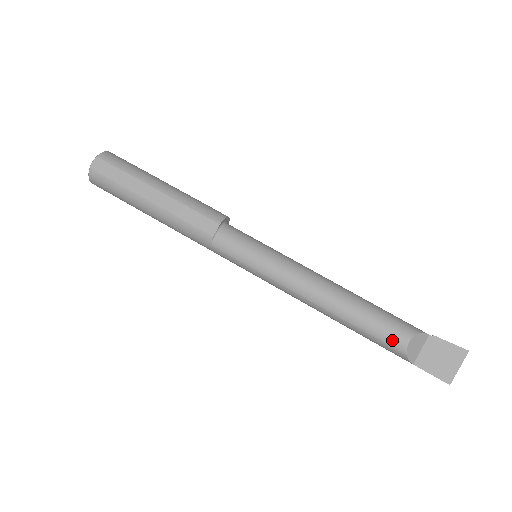
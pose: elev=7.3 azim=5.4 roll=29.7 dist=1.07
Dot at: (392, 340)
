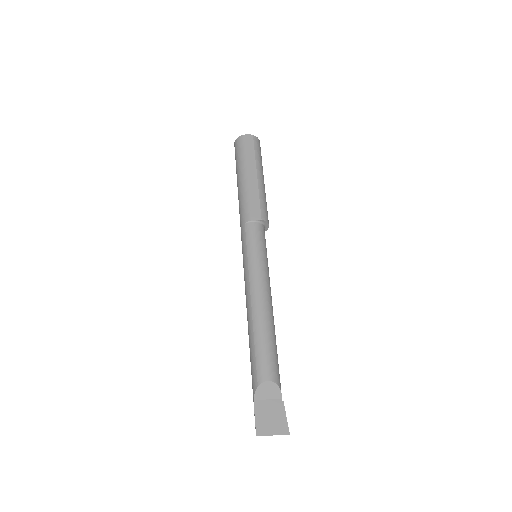
Dot at: (262, 369)
